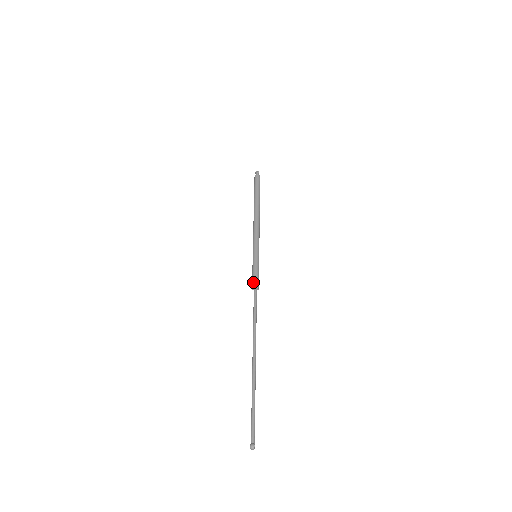
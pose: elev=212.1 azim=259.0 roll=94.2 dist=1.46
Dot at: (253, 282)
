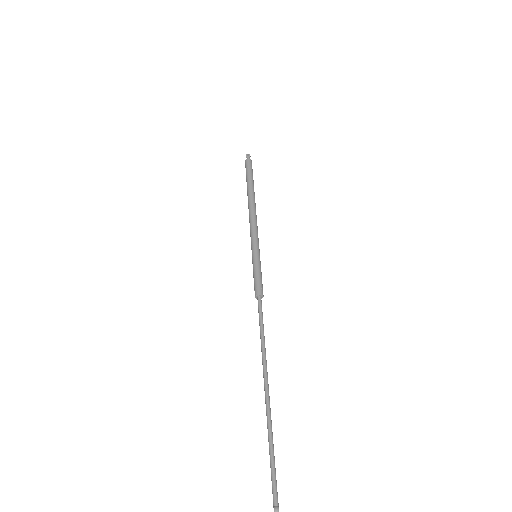
Dot at: (257, 288)
